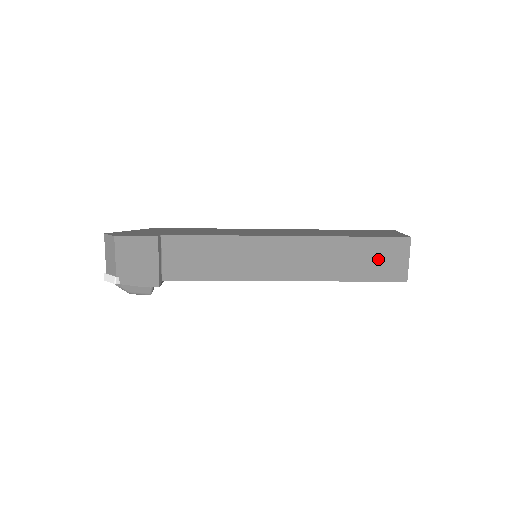
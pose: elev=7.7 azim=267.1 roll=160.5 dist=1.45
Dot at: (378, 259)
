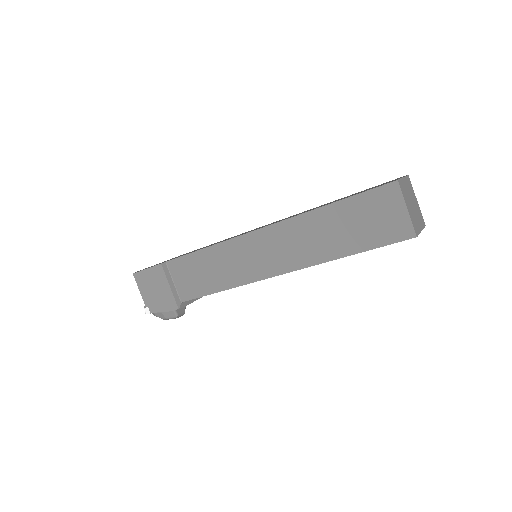
Dot at: (367, 221)
